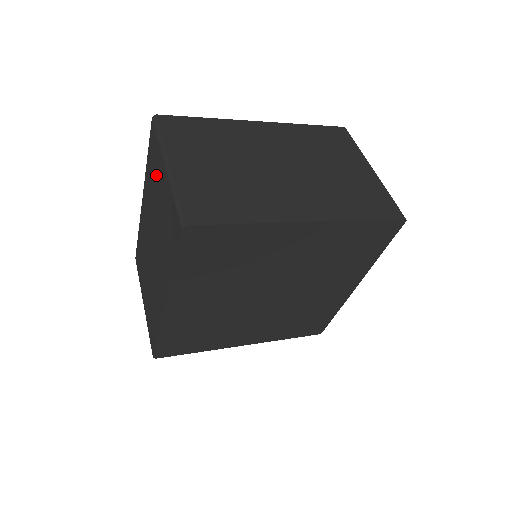
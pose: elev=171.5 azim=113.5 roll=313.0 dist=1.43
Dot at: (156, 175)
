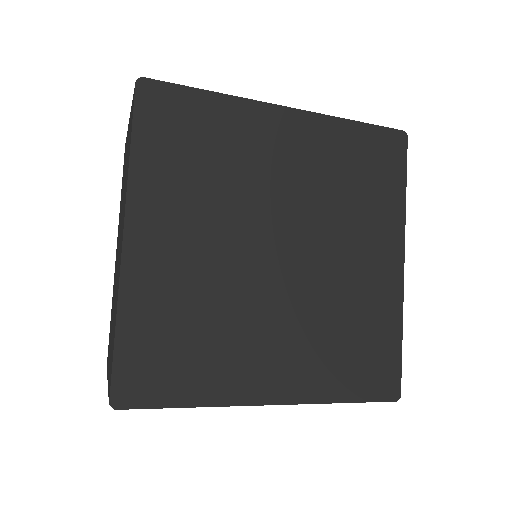
Dot at: occluded
